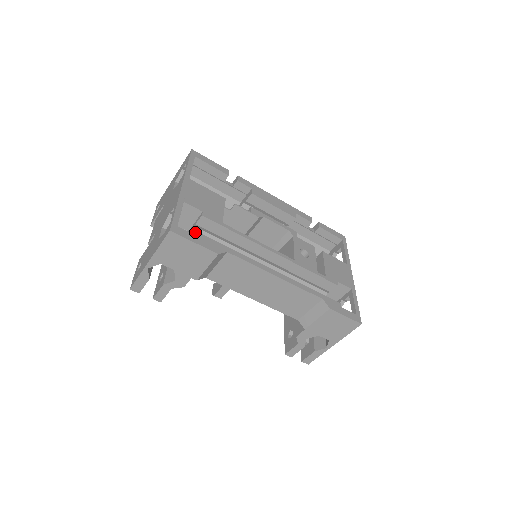
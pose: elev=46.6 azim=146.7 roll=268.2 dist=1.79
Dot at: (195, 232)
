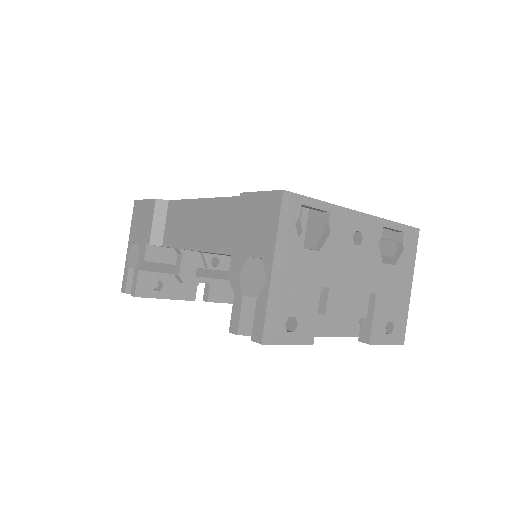
Dot at: occluded
